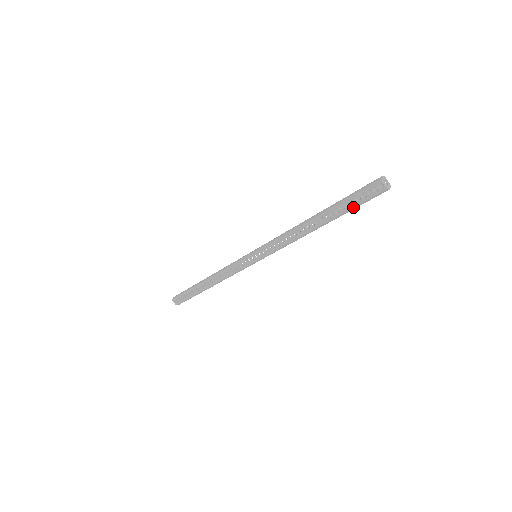
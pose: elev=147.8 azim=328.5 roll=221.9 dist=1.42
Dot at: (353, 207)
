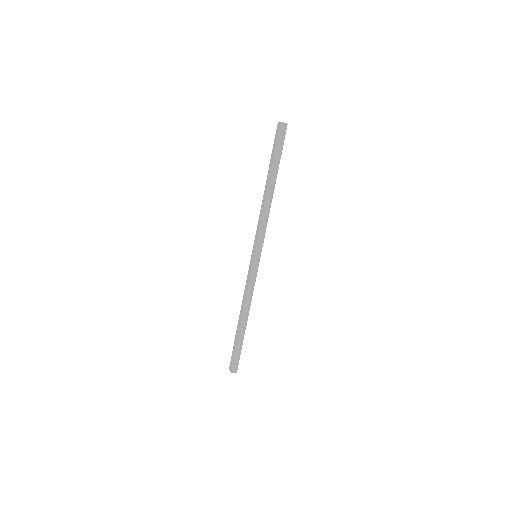
Dot at: (274, 152)
